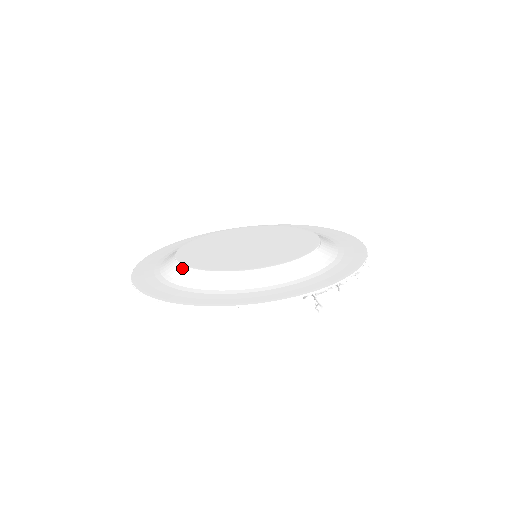
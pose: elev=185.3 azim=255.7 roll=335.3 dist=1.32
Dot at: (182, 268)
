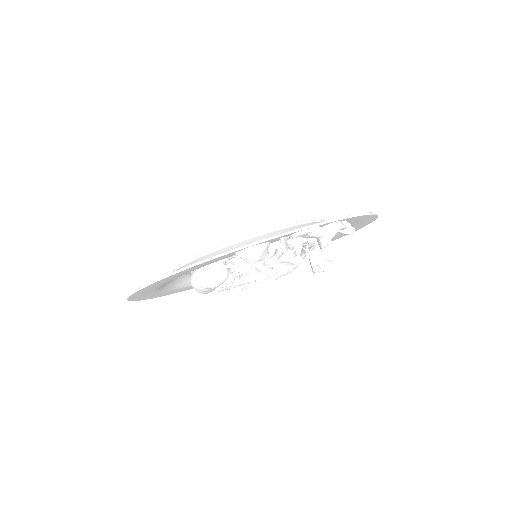
Dot at: occluded
